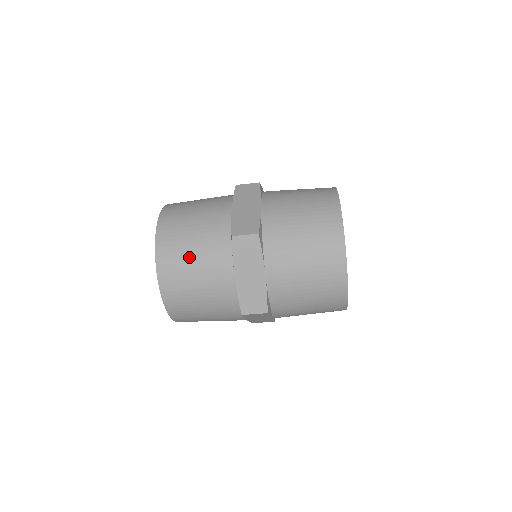
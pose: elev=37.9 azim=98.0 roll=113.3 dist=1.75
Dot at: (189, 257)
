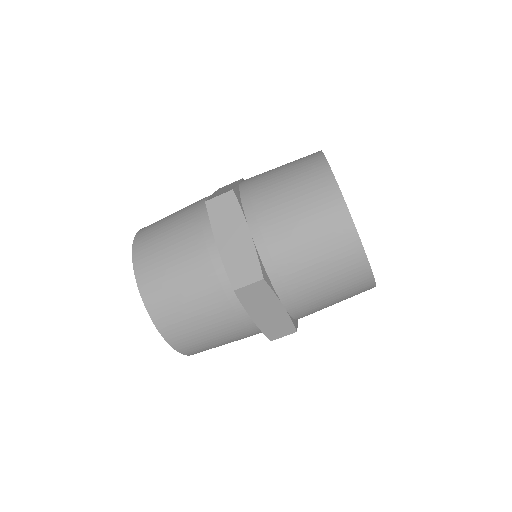
Dot at: (166, 242)
